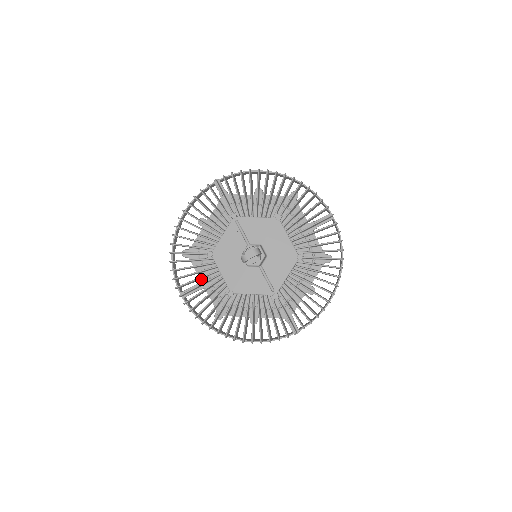
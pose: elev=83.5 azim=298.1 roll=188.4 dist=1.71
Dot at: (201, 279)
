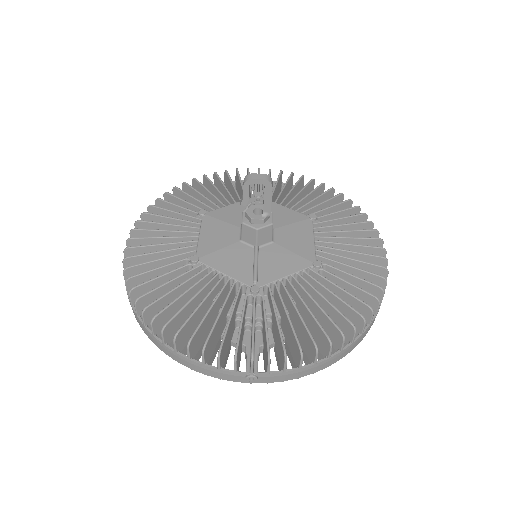
Dot at: occluded
